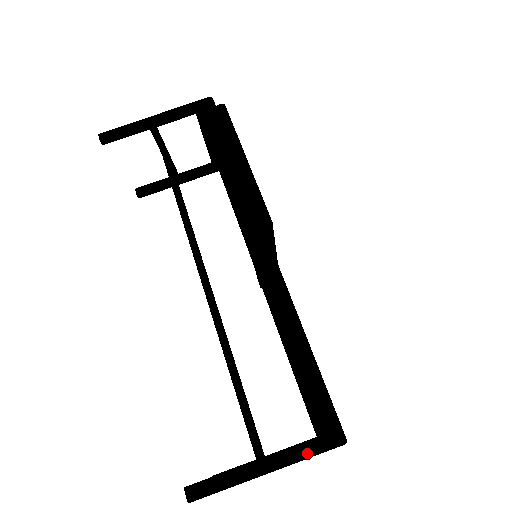
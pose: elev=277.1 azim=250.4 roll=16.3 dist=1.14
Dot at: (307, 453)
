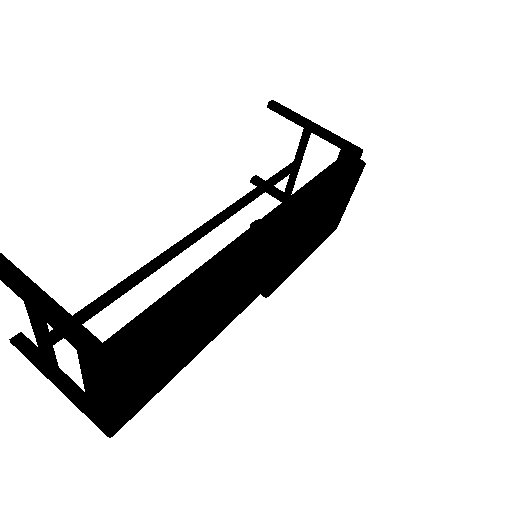
Dot at: (71, 330)
